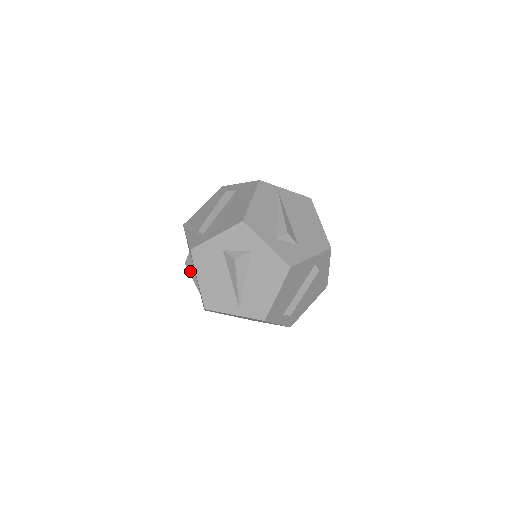
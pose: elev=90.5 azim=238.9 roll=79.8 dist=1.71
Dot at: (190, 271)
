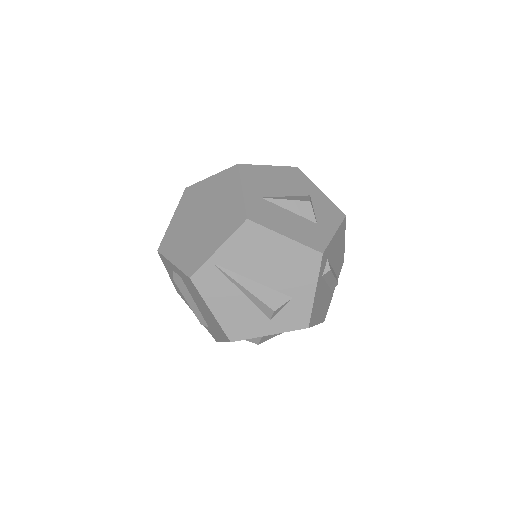
Dot at: occluded
